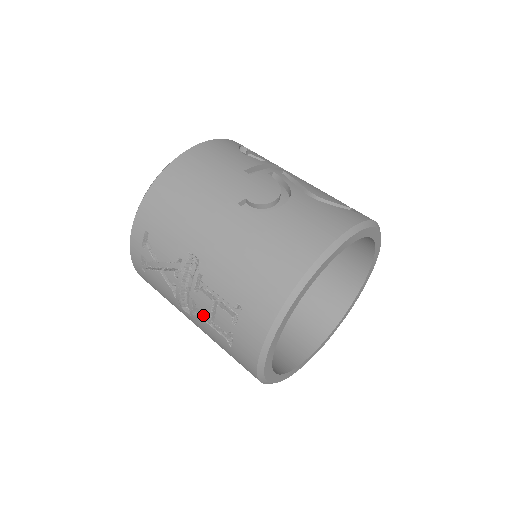
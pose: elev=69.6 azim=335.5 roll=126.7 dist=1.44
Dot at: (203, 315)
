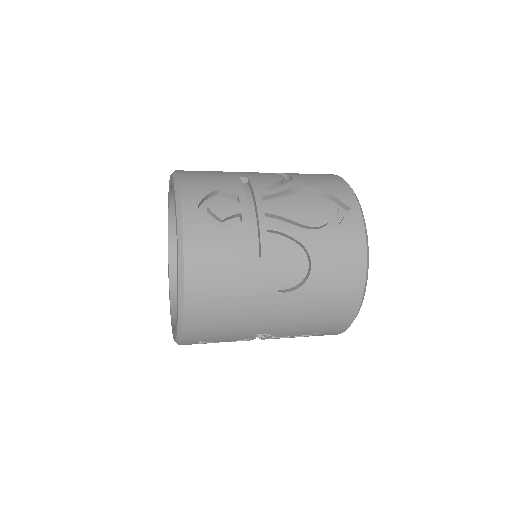
Dot at: occluded
